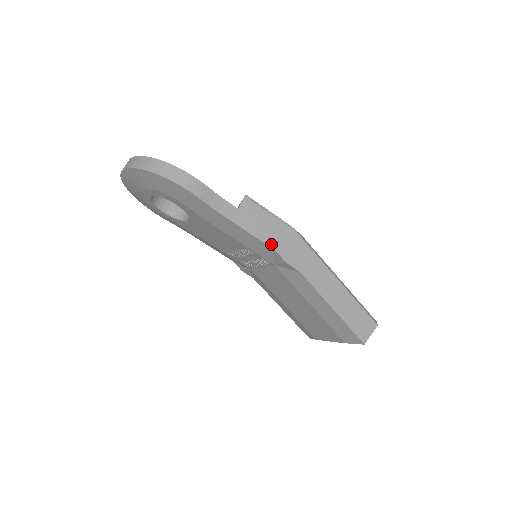
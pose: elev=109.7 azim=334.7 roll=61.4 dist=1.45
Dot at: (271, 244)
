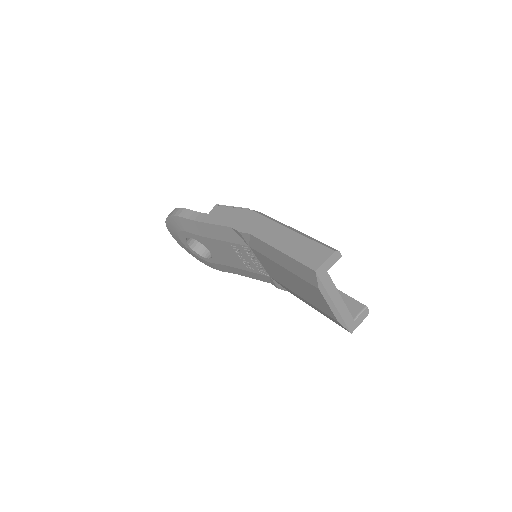
Dot at: (229, 225)
